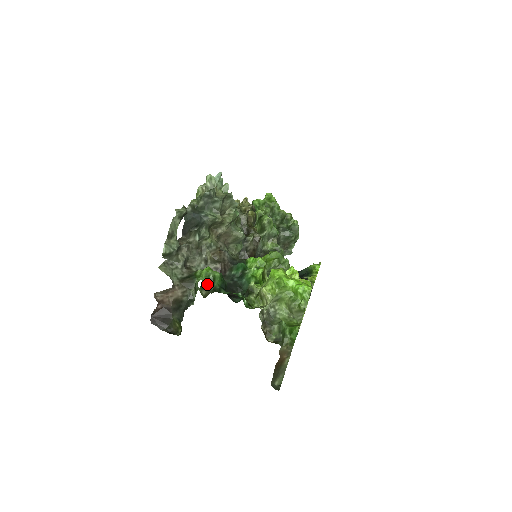
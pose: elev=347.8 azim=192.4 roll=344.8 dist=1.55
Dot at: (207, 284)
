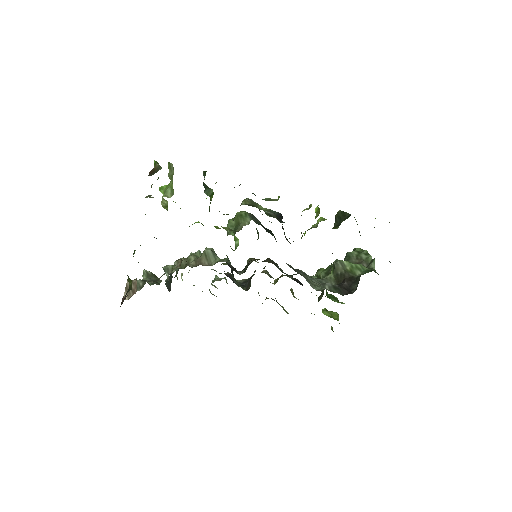
Dot at: occluded
